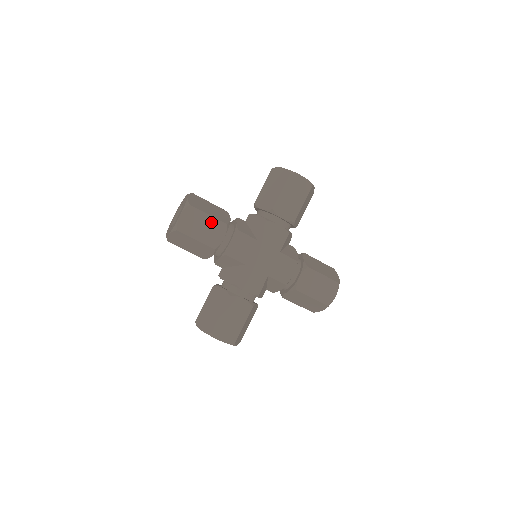
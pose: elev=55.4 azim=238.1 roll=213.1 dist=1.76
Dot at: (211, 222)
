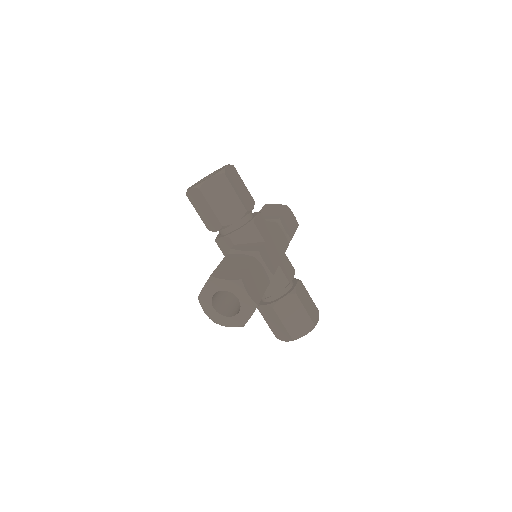
Dot at: (245, 190)
